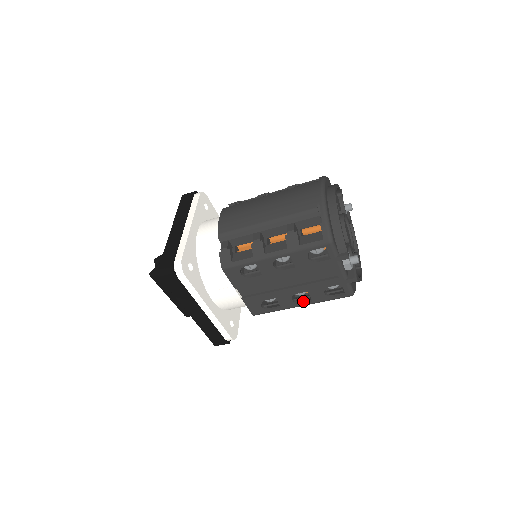
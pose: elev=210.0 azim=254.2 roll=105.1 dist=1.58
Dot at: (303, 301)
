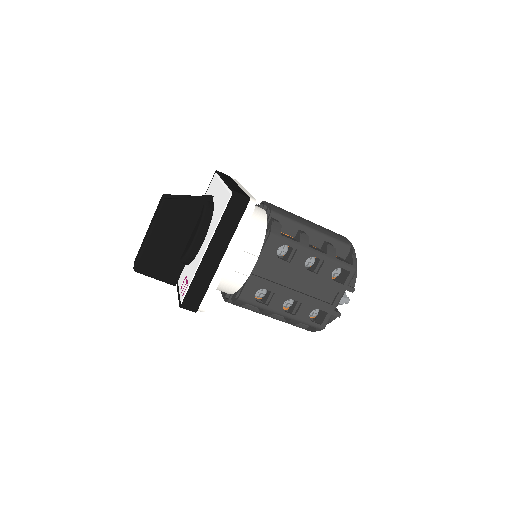
Dot at: occluded
